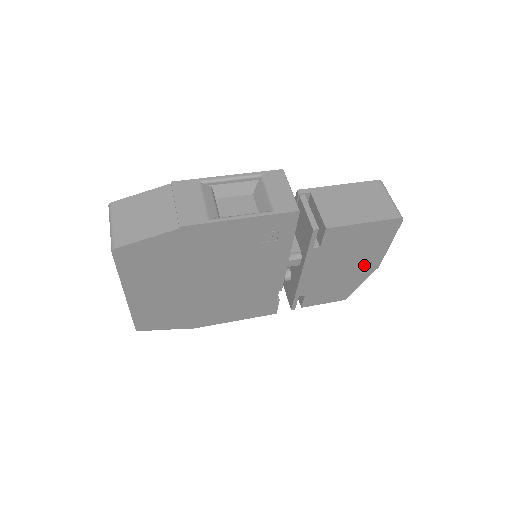
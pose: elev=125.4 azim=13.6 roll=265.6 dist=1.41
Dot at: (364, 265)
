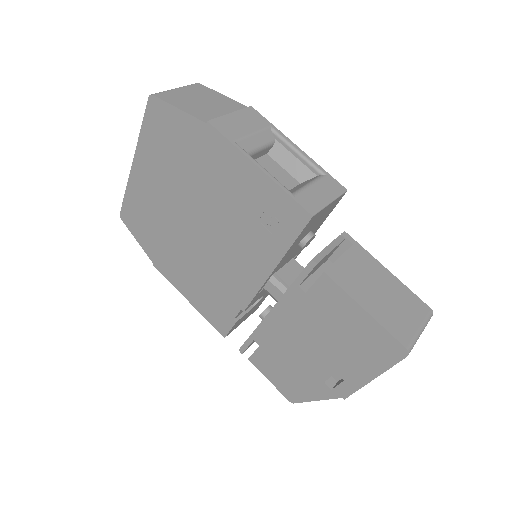
Dot at: (337, 382)
